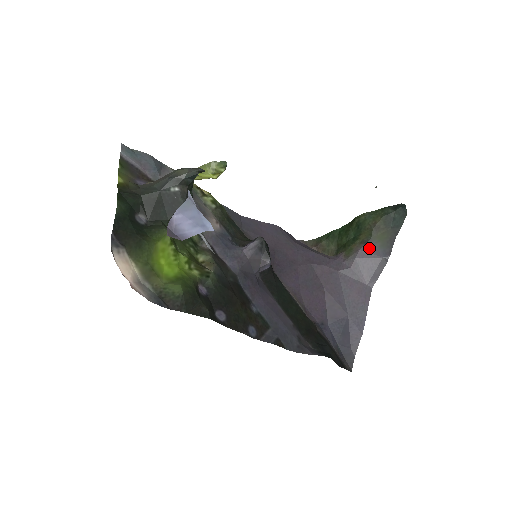
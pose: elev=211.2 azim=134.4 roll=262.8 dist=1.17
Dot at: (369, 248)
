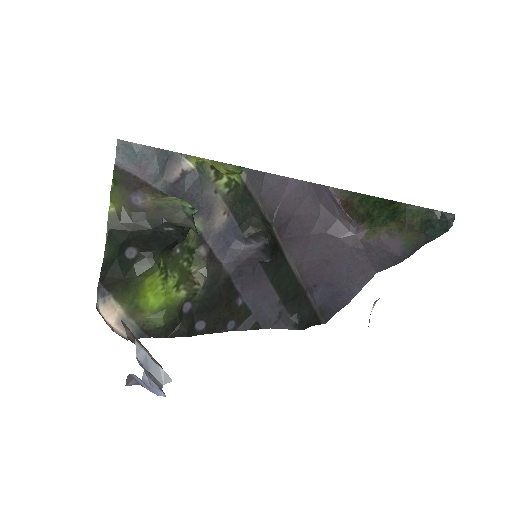
Dot at: (391, 242)
